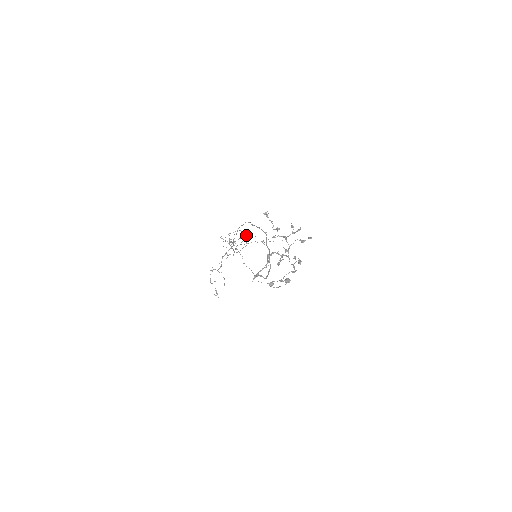
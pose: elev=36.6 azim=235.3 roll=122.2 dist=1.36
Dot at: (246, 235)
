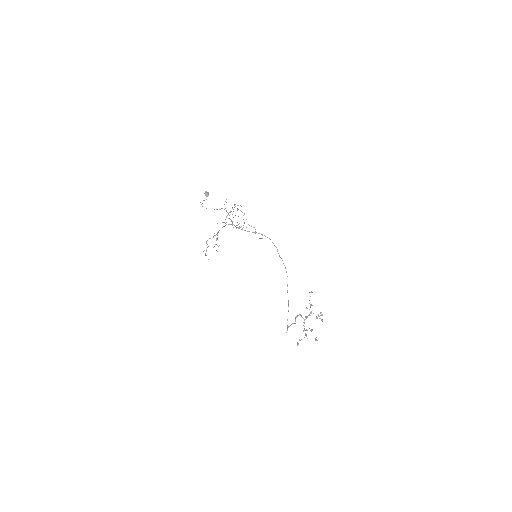
Dot at: (255, 231)
